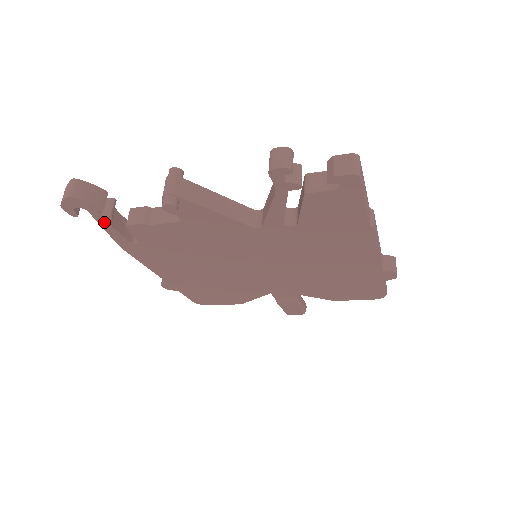
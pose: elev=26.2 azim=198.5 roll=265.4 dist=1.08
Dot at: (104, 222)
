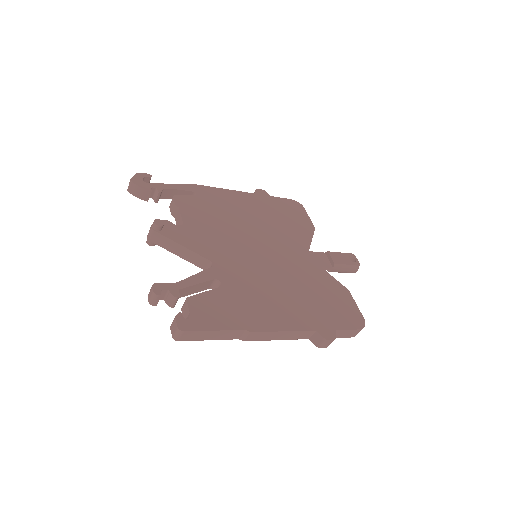
Dot at: (160, 197)
